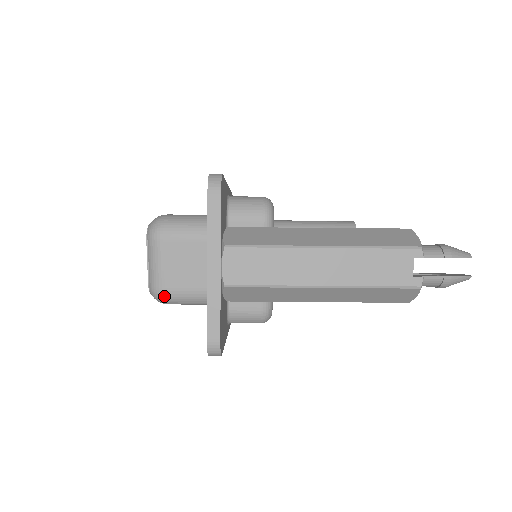
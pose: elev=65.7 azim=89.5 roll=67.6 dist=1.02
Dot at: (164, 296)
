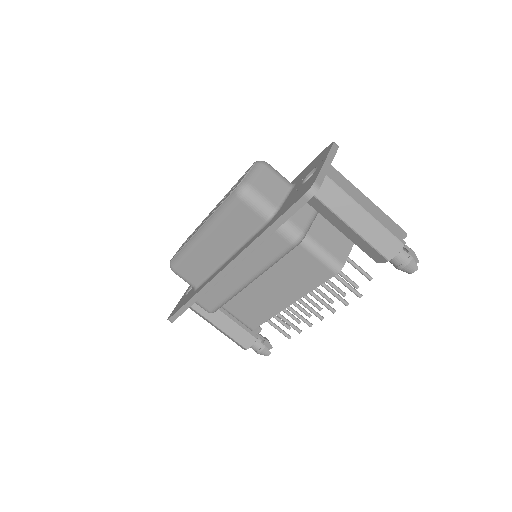
Dot at: (250, 190)
